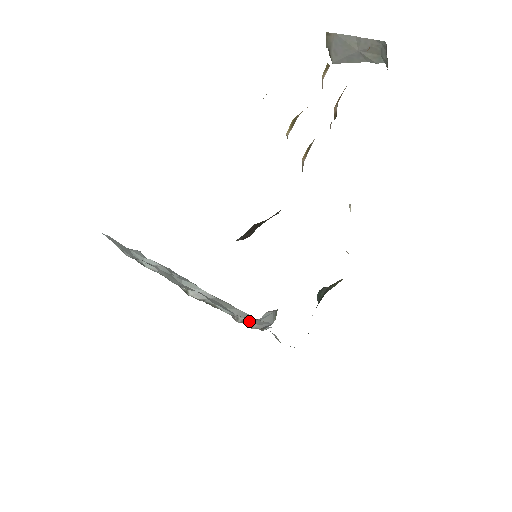
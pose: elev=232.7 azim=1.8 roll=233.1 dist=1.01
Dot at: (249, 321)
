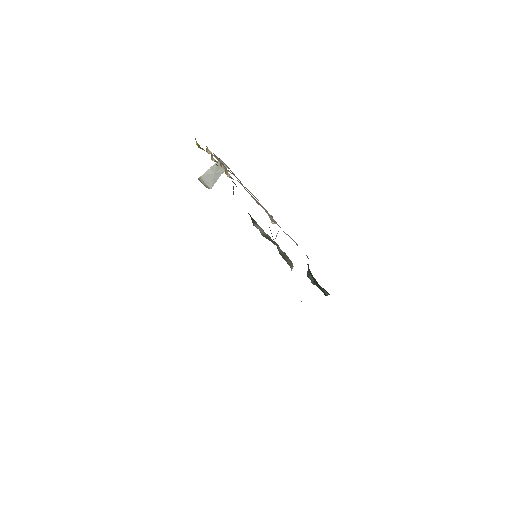
Dot at: occluded
